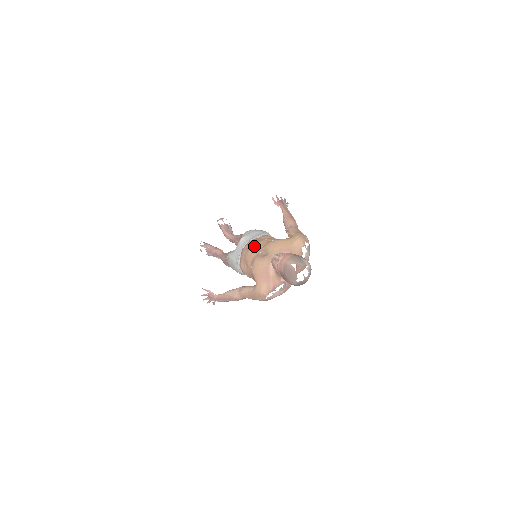
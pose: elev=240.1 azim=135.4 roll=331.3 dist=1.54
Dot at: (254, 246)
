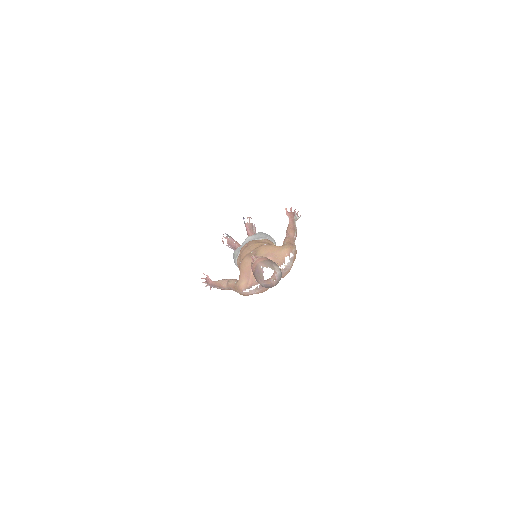
Dot at: (250, 246)
